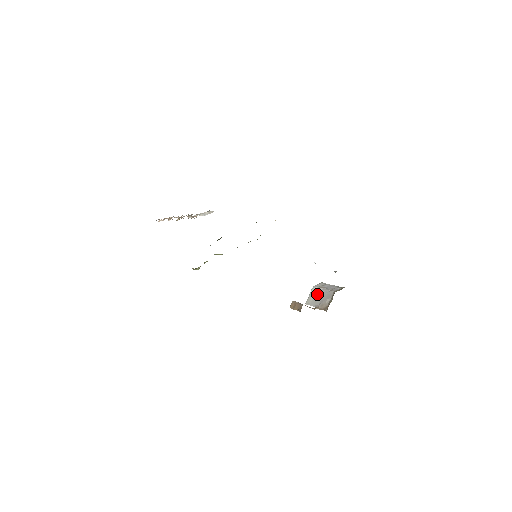
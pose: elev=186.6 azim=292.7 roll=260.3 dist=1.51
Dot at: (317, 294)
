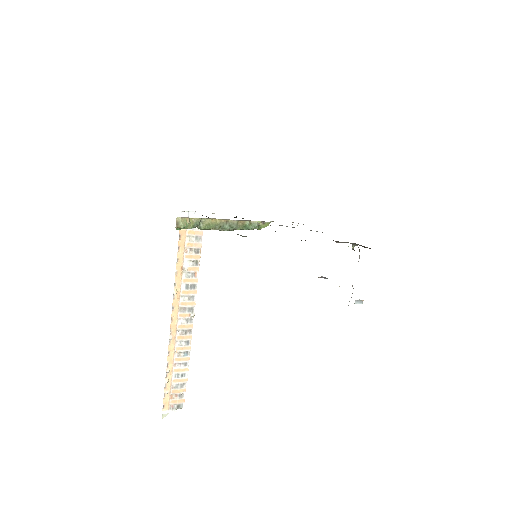
Dot at: (353, 288)
